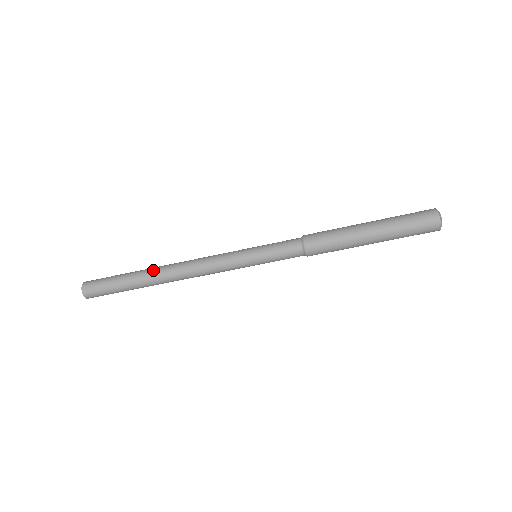
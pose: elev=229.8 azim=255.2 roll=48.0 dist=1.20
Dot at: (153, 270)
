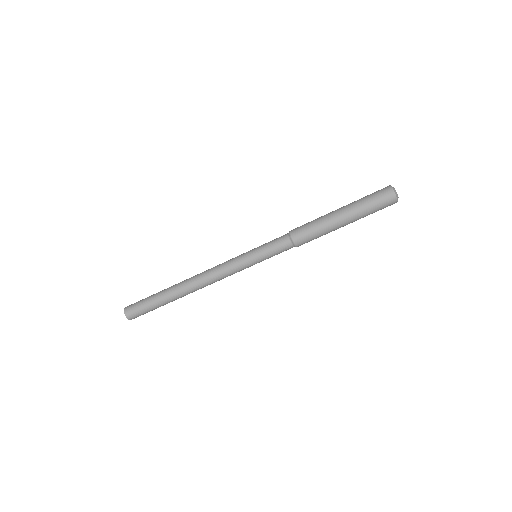
Dot at: (177, 285)
